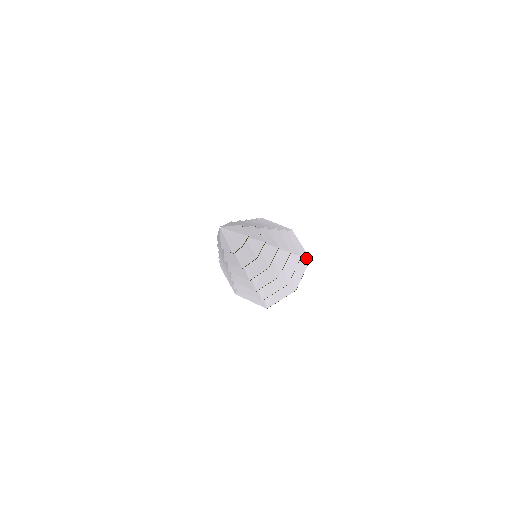
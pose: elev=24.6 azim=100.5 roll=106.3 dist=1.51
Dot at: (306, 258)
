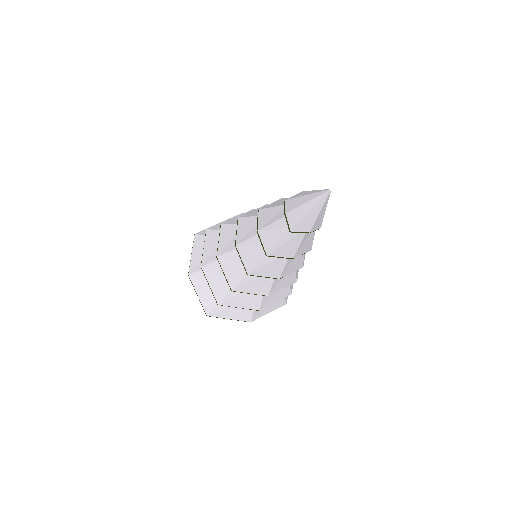
Dot at: (286, 299)
